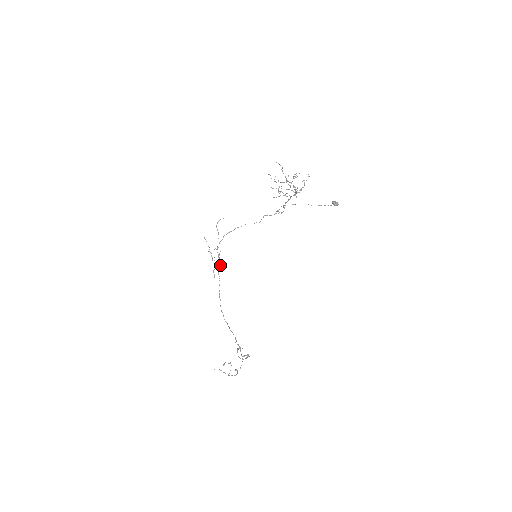
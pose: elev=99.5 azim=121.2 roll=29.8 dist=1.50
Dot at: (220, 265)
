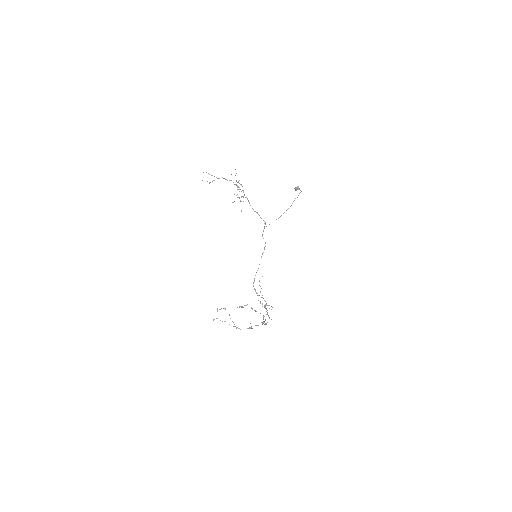
Dot at: occluded
